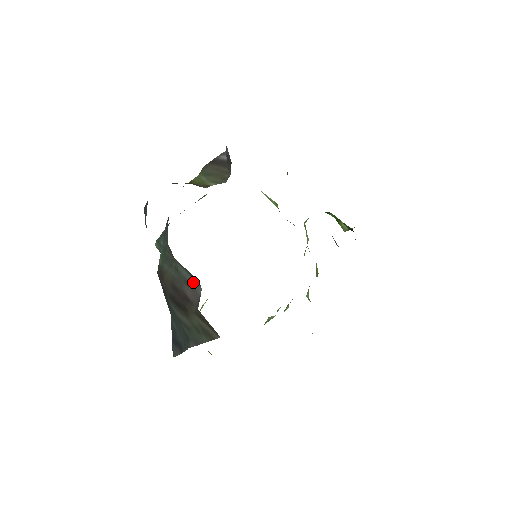
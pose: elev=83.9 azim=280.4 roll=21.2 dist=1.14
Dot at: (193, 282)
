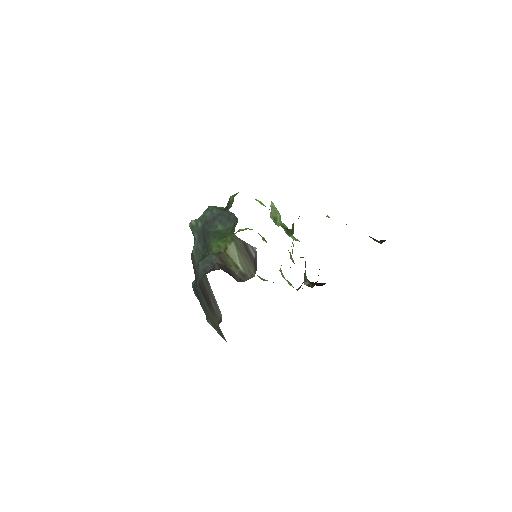
Dot at: (217, 306)
